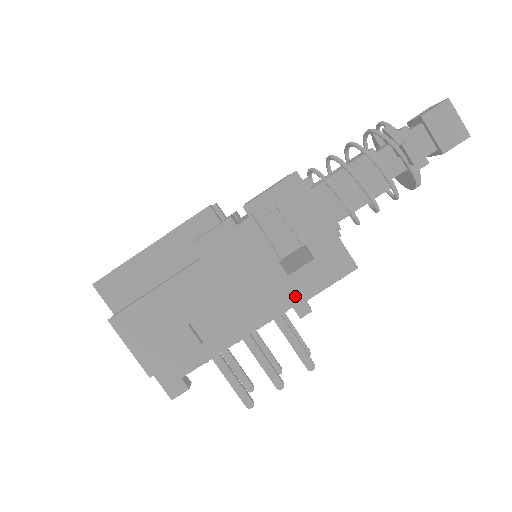
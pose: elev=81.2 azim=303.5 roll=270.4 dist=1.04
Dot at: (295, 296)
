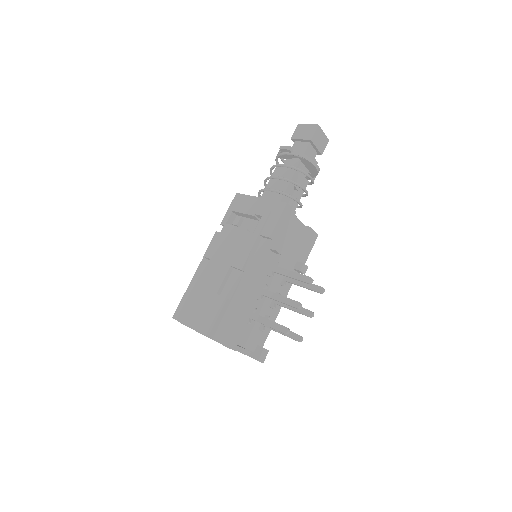
Dot at: (267, 242)
